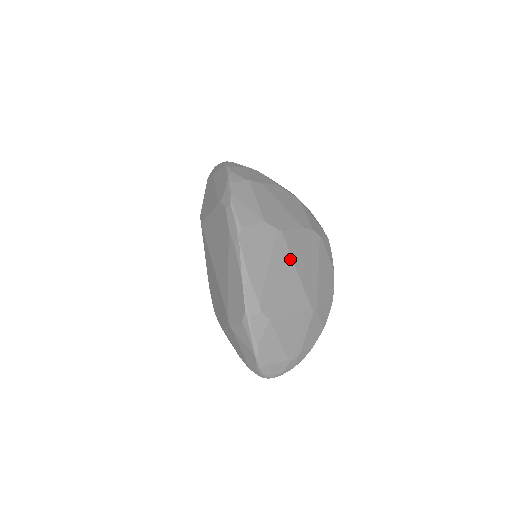
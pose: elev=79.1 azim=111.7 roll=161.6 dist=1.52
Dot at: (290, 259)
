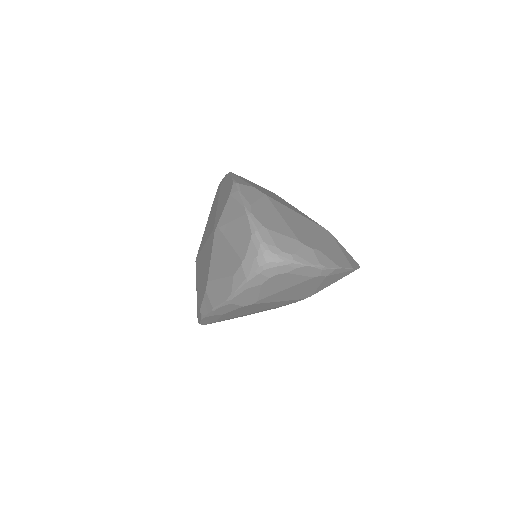
Dot at: (290, 204)
